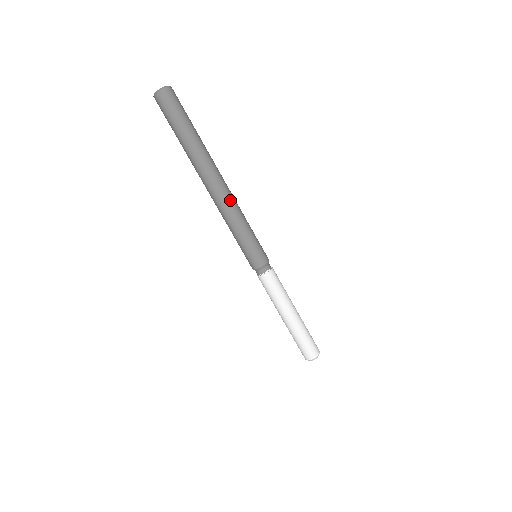
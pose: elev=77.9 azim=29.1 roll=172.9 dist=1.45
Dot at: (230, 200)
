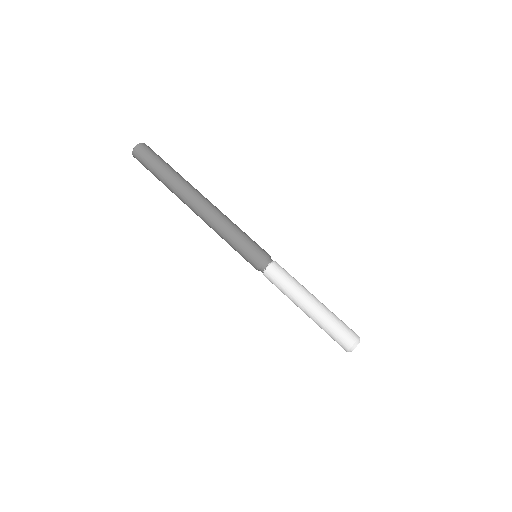
Dot at: (215, 210)
